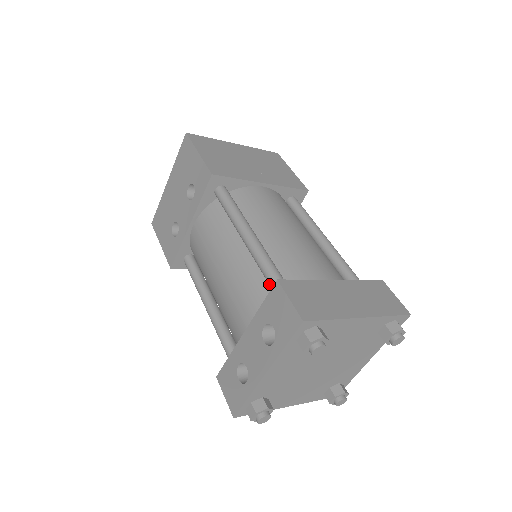
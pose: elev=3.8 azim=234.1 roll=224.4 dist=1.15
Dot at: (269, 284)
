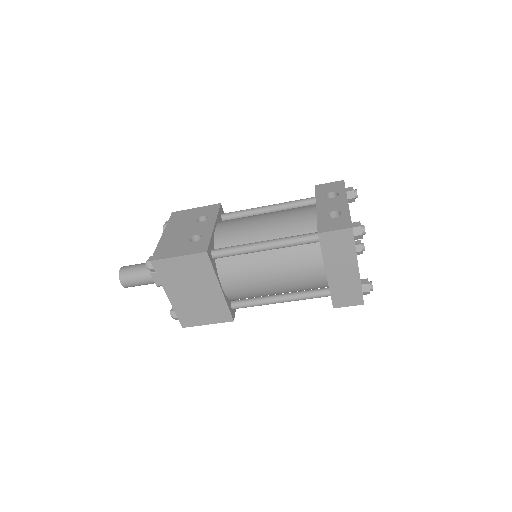
Dot at: (306, 201)
